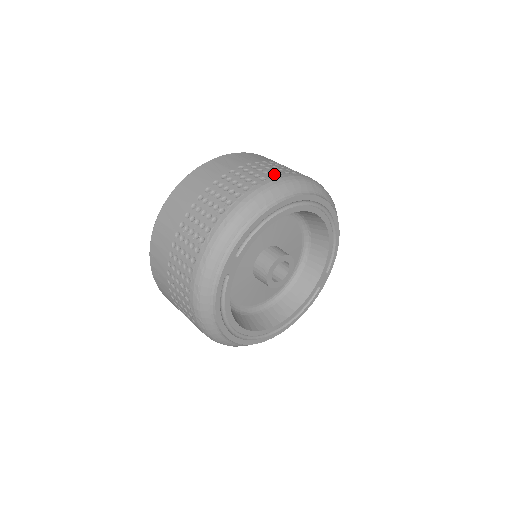
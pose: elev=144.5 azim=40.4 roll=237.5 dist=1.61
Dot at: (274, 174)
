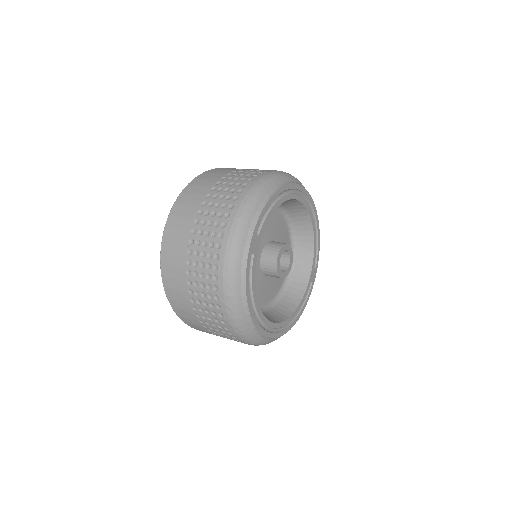
Dot at: (267, 170)
